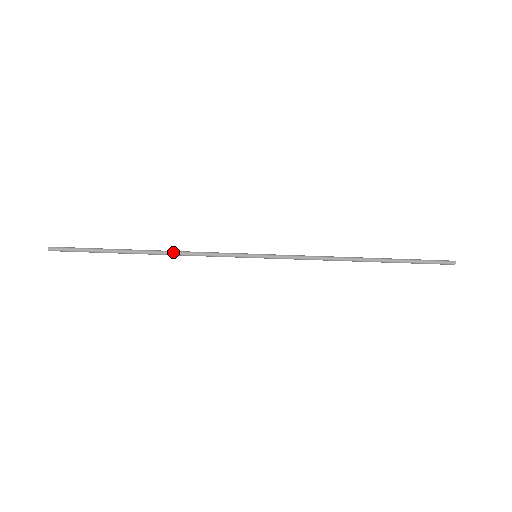
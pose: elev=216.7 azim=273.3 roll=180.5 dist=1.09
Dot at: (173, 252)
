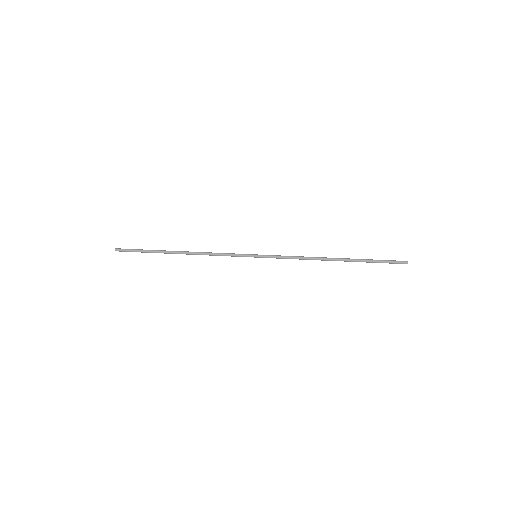
Dot at: occluded
